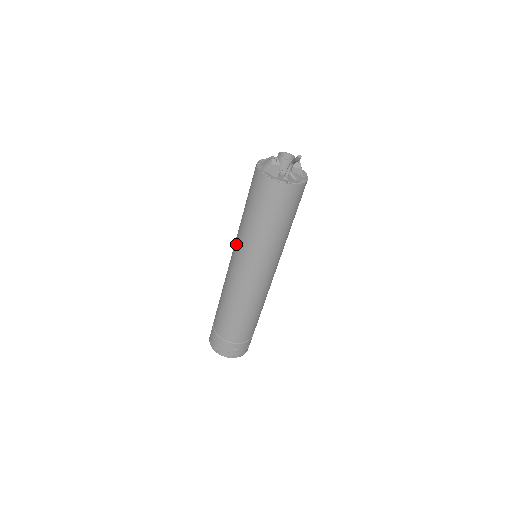
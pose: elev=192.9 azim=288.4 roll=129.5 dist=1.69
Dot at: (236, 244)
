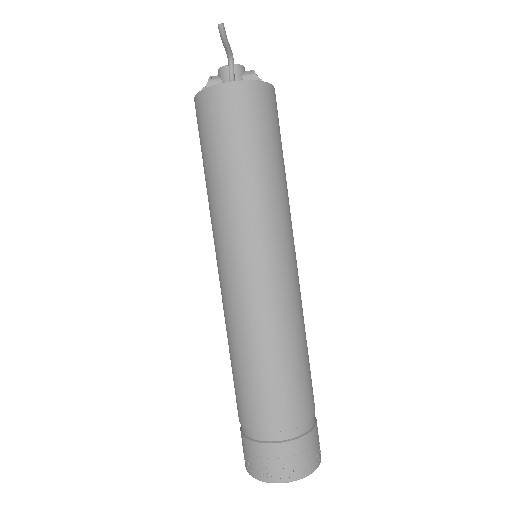
Dot at: occluded
